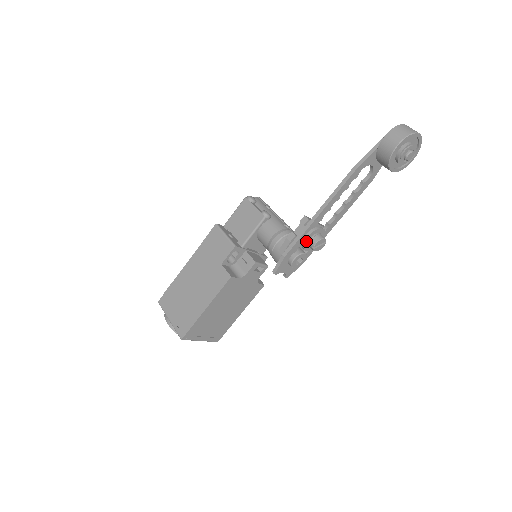
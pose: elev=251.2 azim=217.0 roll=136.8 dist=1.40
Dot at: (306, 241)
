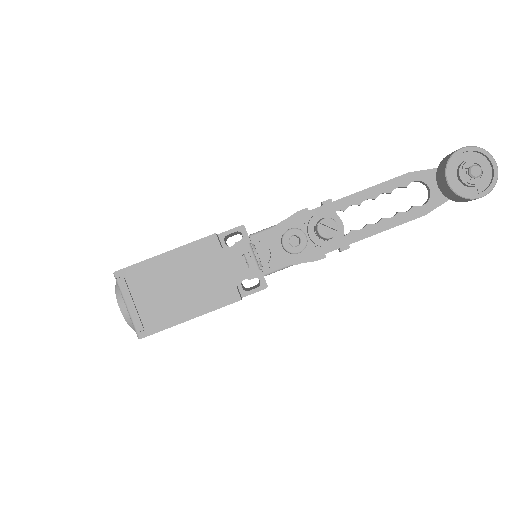
Dot at: (315, 219)
